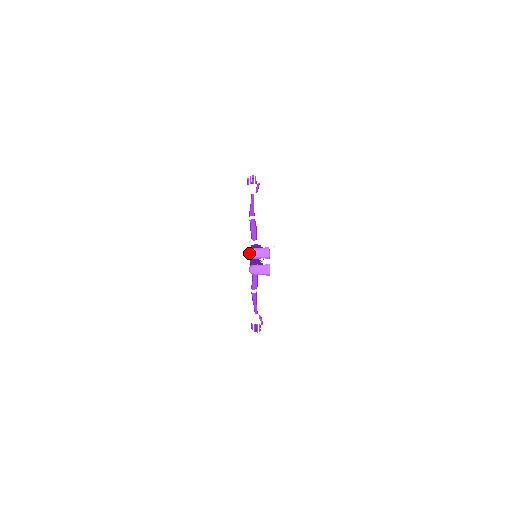
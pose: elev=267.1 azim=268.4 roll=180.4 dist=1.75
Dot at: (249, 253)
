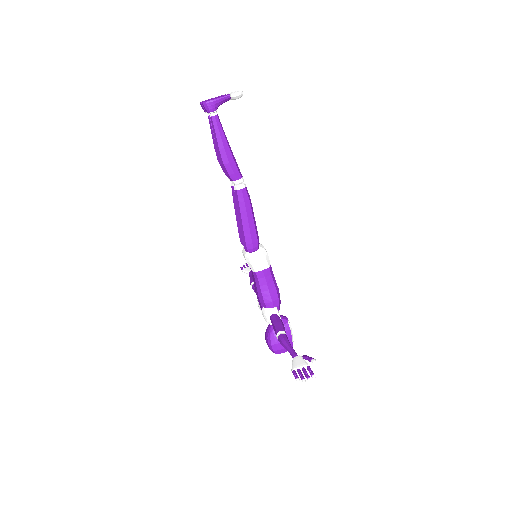
Dot at: (200, 102)
